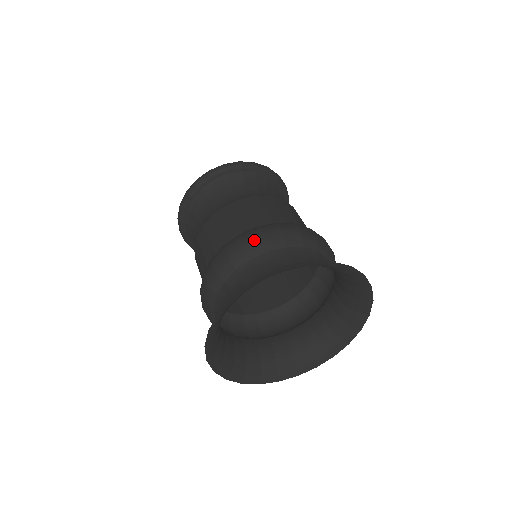
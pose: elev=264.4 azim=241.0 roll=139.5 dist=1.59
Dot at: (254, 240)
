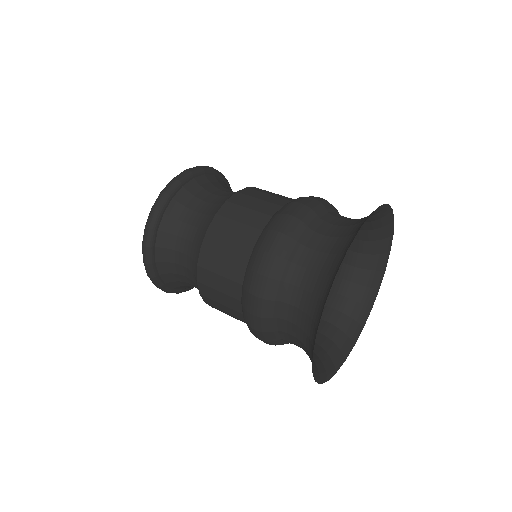
Dot at: (302, 211)
